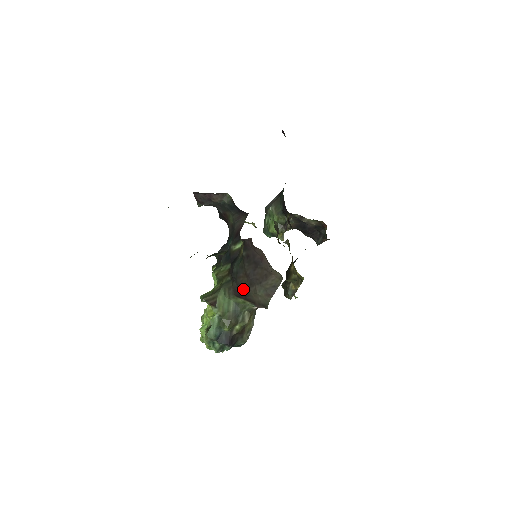
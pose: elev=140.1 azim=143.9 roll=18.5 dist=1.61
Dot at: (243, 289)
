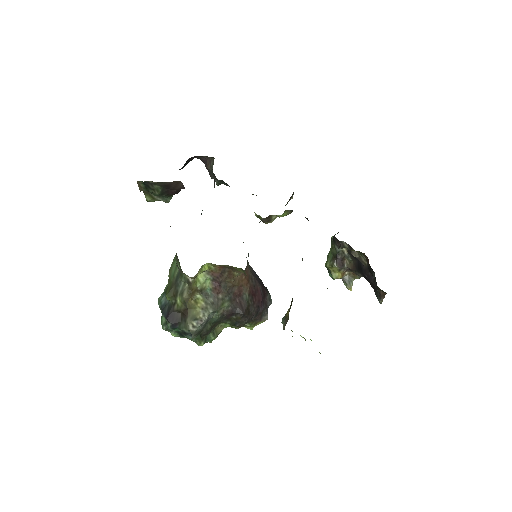
Dot at: occluded
